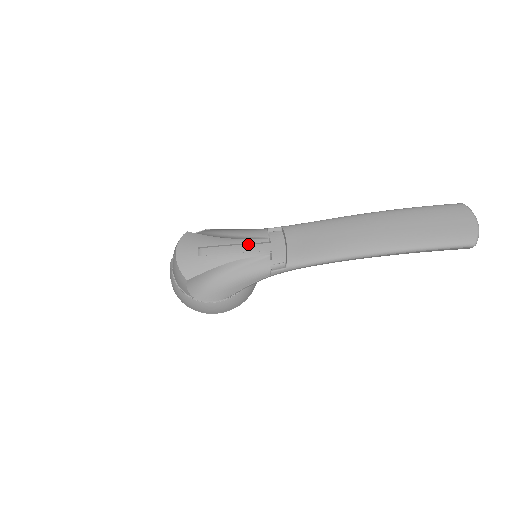
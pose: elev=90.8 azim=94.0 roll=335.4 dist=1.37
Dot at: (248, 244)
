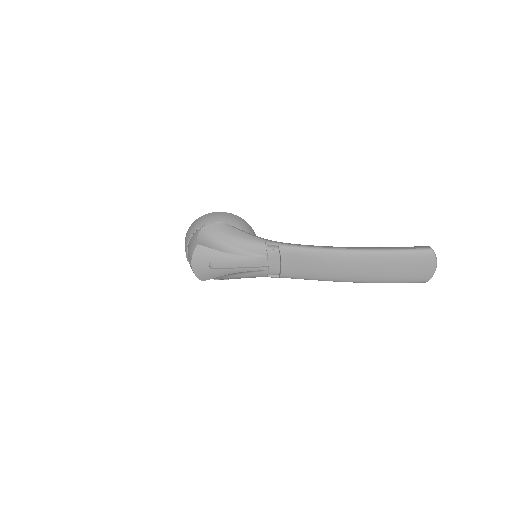
Dot at: (250, 261)
